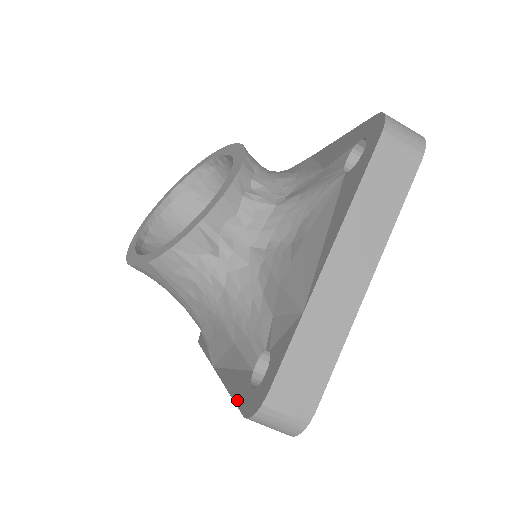
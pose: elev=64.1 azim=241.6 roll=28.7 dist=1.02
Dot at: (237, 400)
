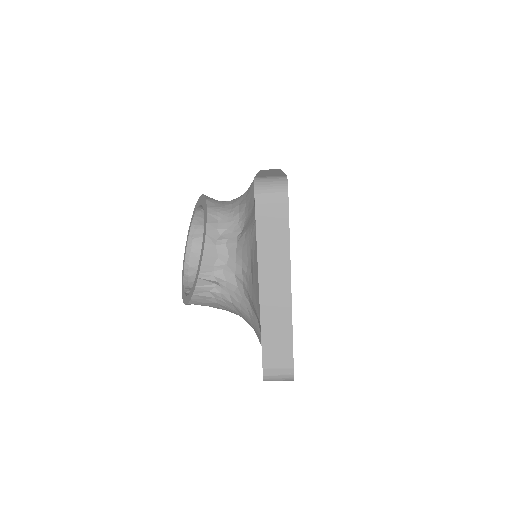
Dot at: occluded
